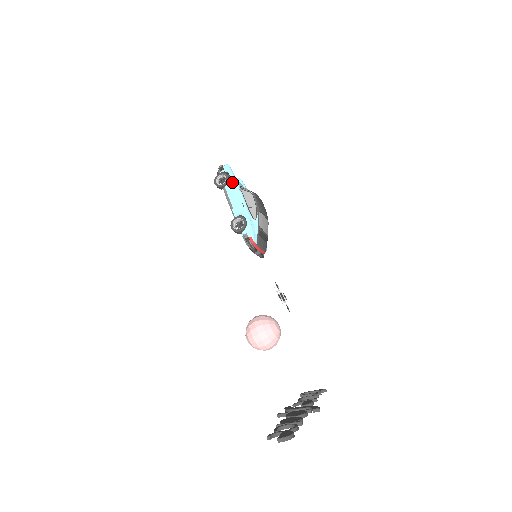
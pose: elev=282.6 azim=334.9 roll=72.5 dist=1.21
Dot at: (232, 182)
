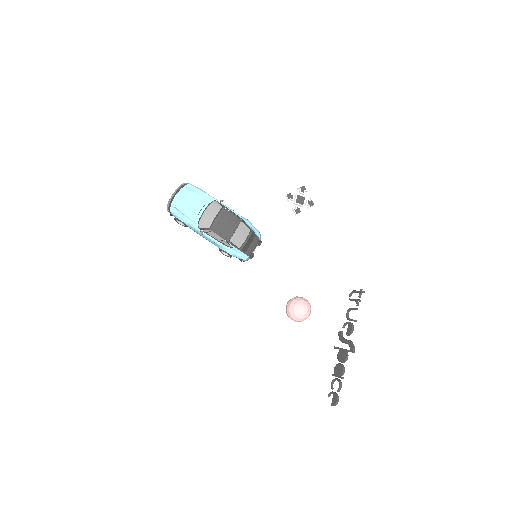
Dot at: (190, 227)
